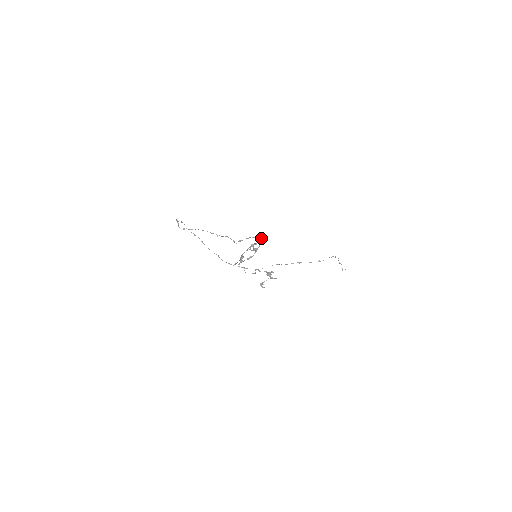
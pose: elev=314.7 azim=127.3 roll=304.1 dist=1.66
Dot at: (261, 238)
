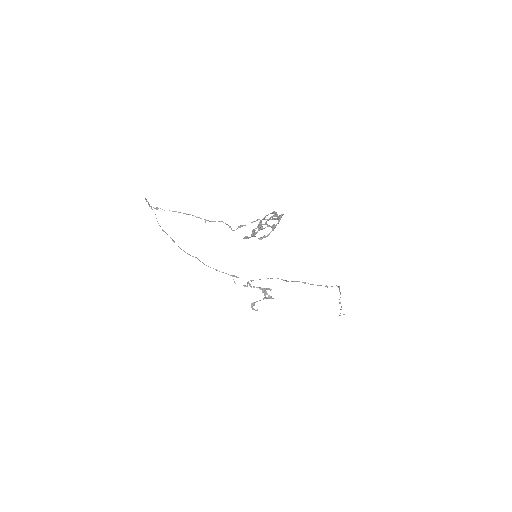
Dot at: occluded
